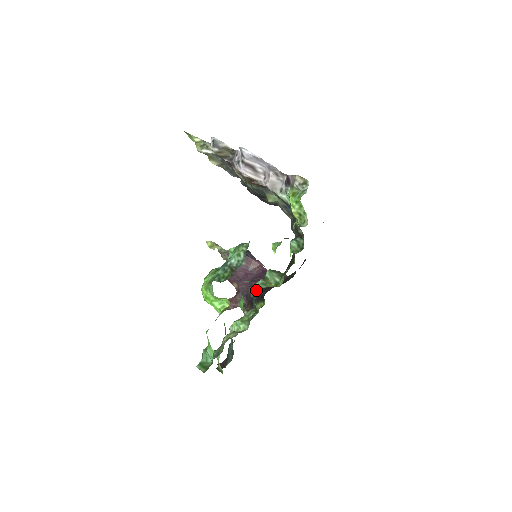
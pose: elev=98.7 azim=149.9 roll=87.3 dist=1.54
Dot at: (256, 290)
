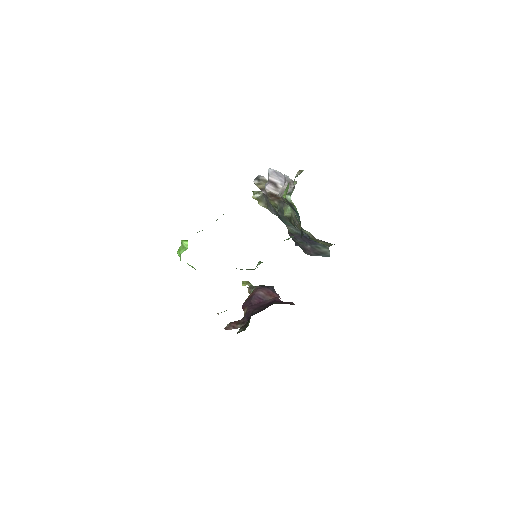
Dot at: (259, 311)
